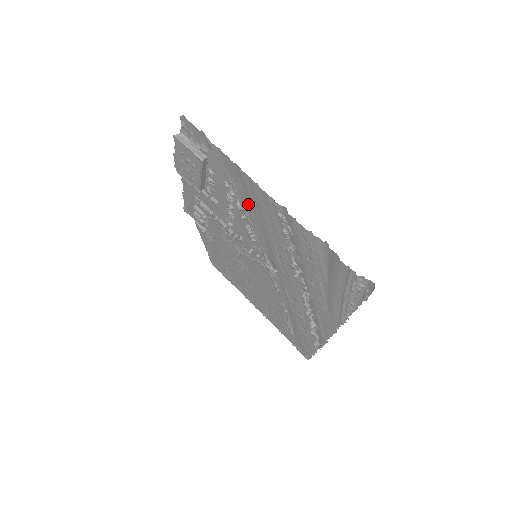
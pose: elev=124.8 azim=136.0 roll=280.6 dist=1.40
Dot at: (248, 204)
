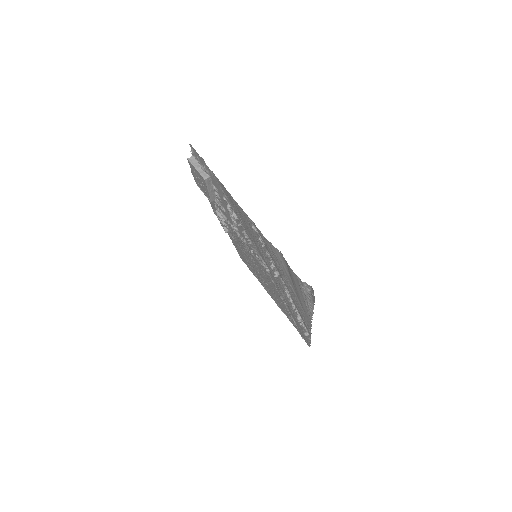
Dot at: (238, 215)
